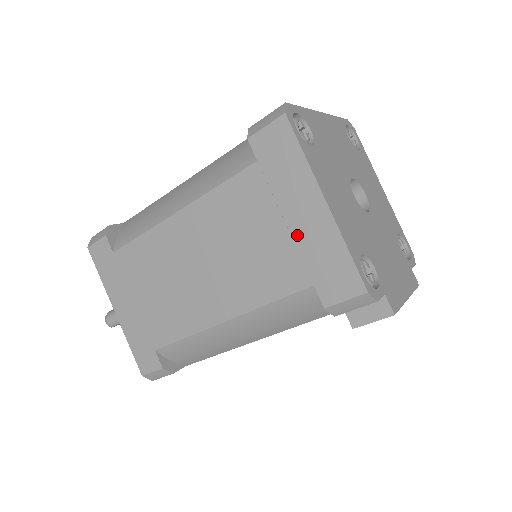
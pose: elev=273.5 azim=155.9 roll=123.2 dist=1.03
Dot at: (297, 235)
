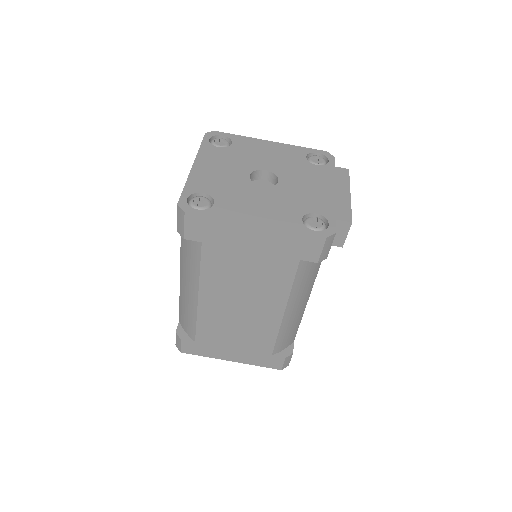
Dot at: (263, 250)
